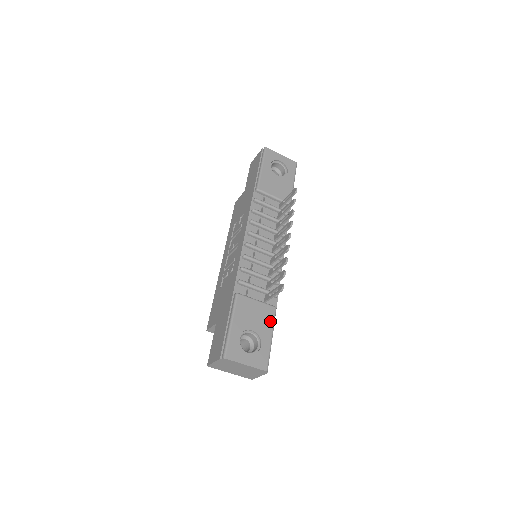
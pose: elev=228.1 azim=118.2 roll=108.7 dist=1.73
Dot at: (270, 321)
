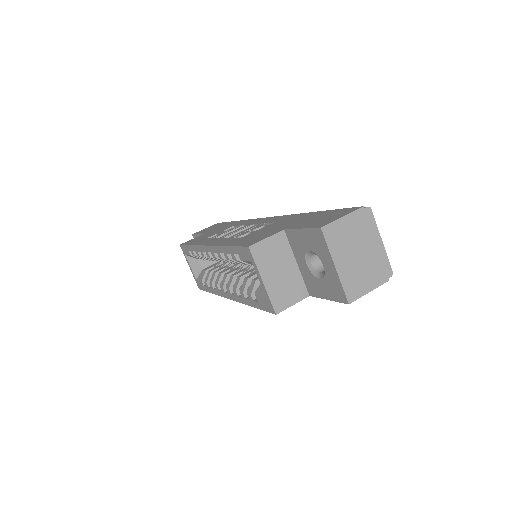
Dot at: occluded
